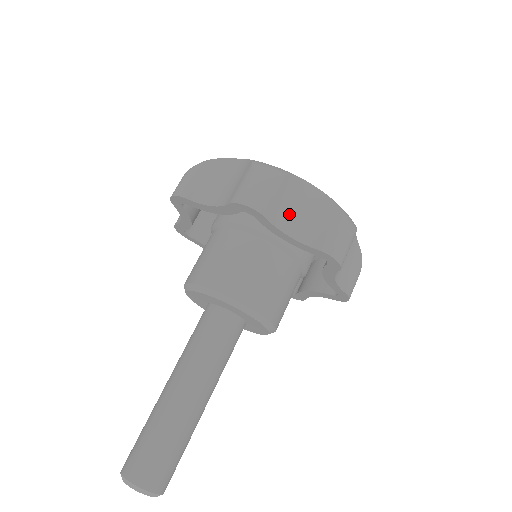
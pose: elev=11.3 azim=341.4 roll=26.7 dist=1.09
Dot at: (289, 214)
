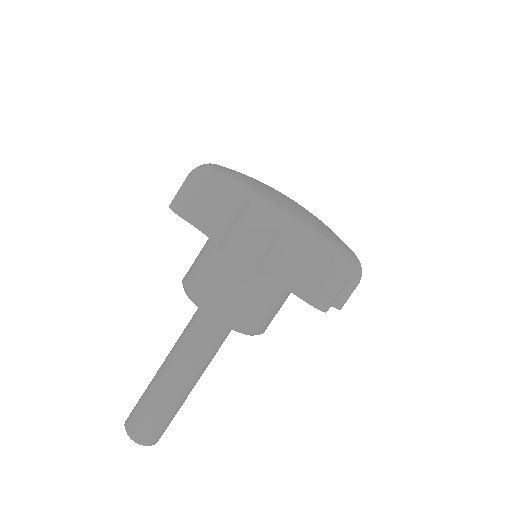
Dot at: (209, 213)
